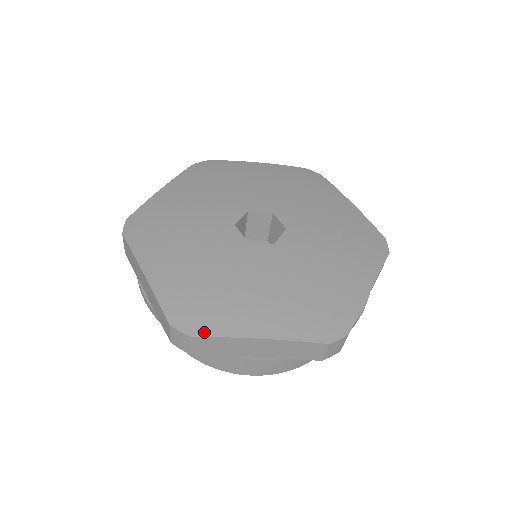
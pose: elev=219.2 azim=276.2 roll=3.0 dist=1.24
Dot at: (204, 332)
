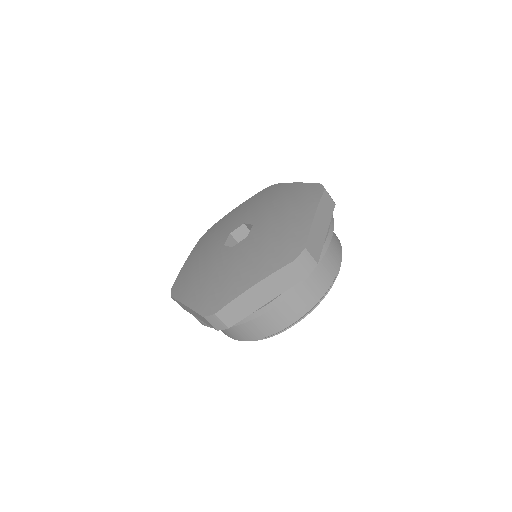
Dot at: (221, 306)
